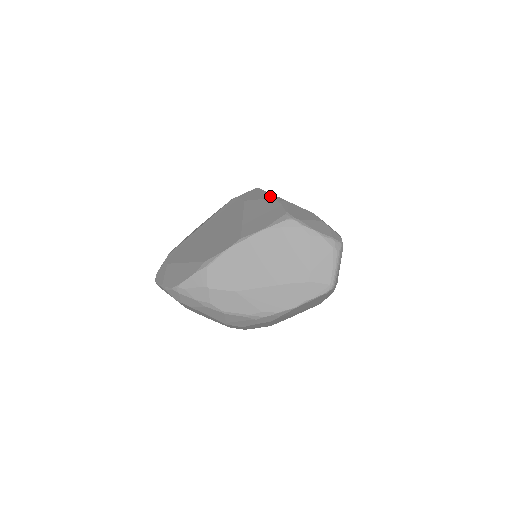
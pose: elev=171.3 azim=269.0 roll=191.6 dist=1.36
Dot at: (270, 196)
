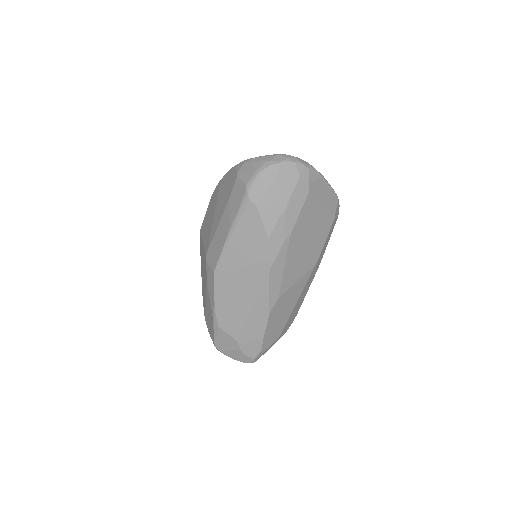
Dot at: (212, 310)
